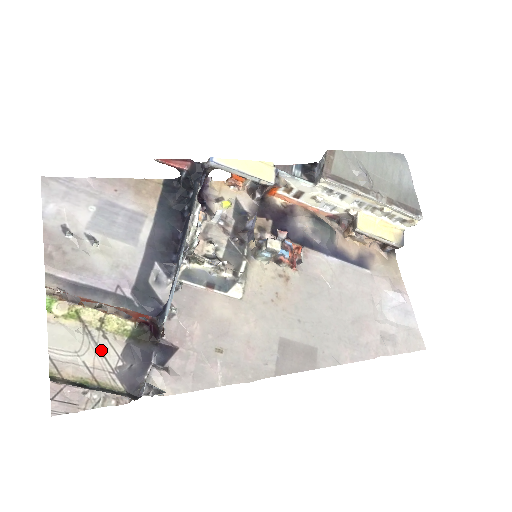
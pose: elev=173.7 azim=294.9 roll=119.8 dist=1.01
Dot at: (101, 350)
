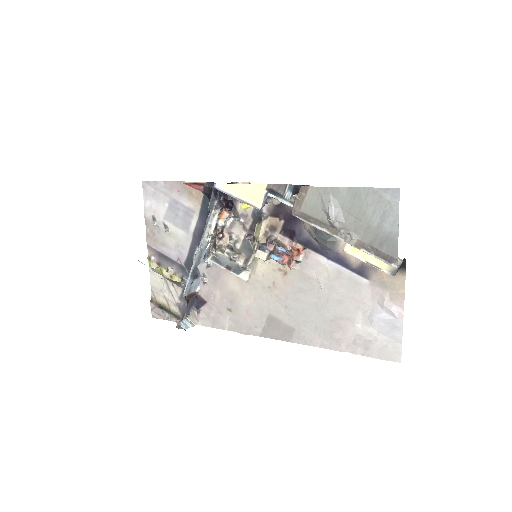
Dot at: (171, 292)
